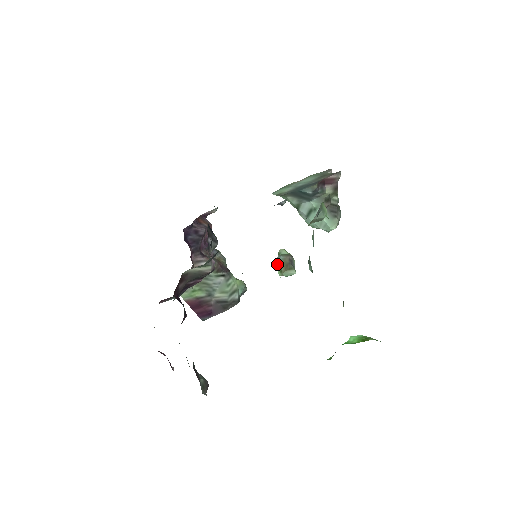
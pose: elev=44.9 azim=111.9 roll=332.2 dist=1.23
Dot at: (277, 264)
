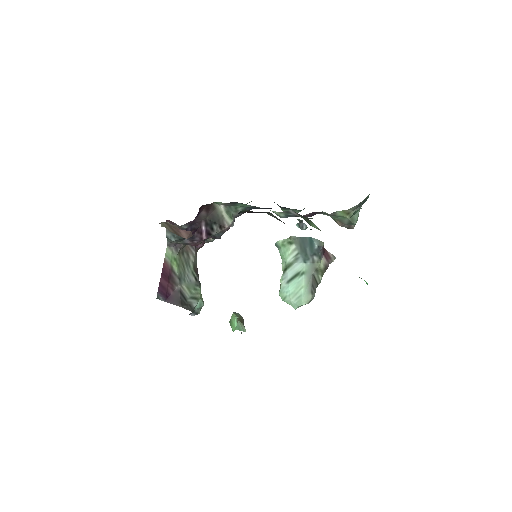
Dot at: (235, 313)
